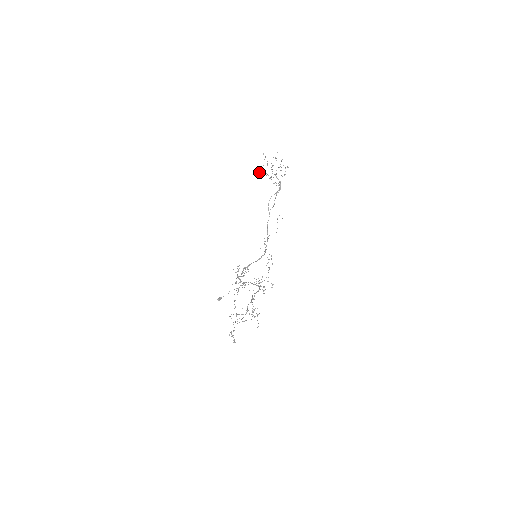
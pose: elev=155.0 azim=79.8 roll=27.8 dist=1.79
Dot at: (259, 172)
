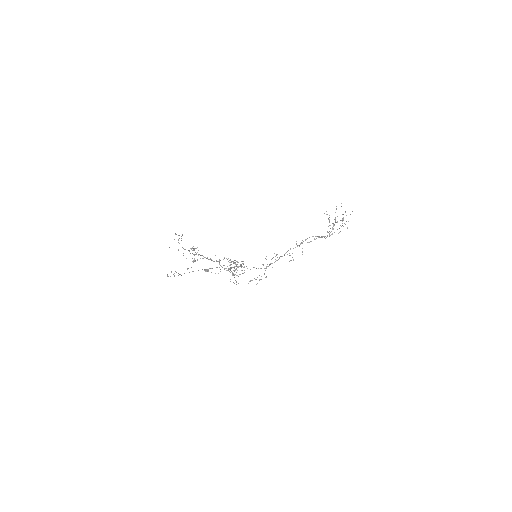
Dot at: occluded
